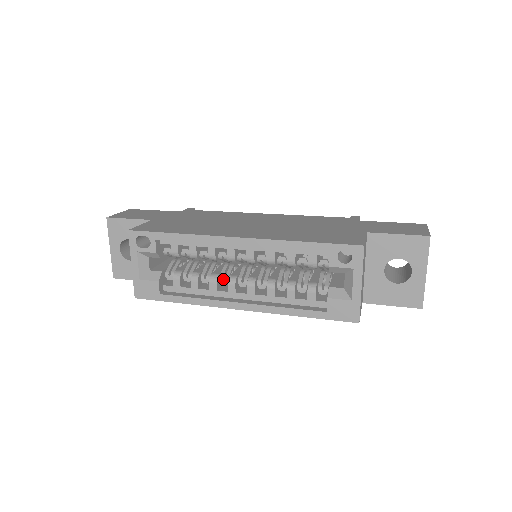
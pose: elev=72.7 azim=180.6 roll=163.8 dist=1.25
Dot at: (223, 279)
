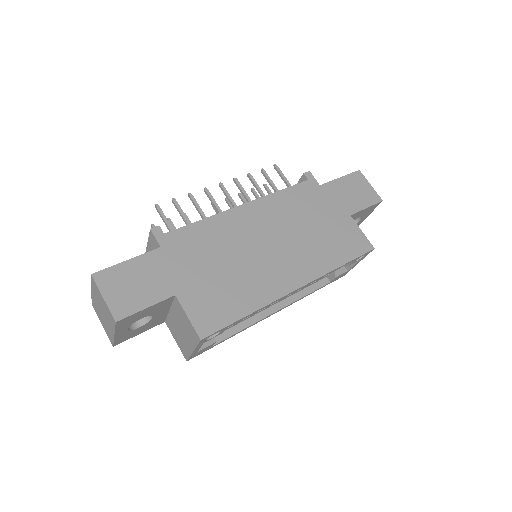
Dot at: occluded
